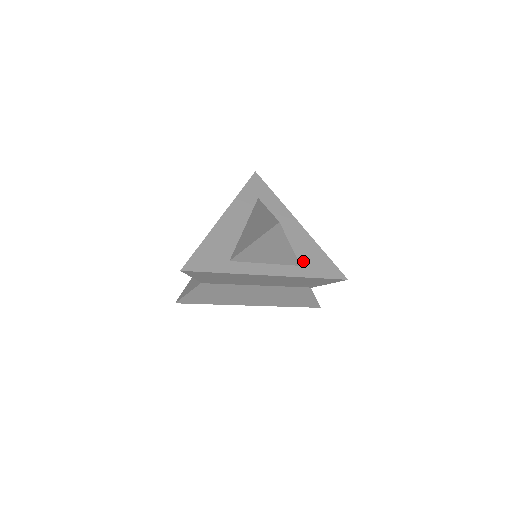
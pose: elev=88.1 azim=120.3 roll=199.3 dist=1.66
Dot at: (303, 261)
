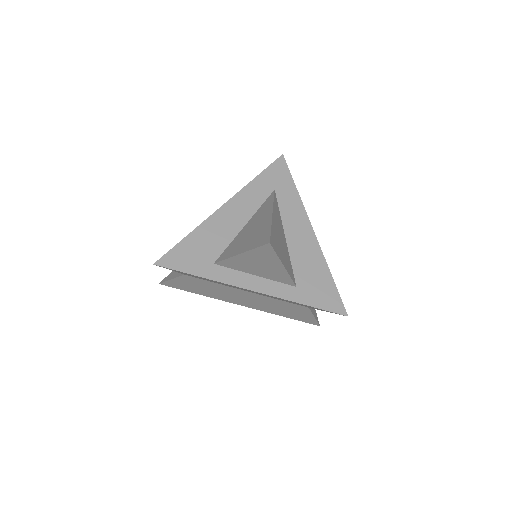
Dot at: (301, 281)
